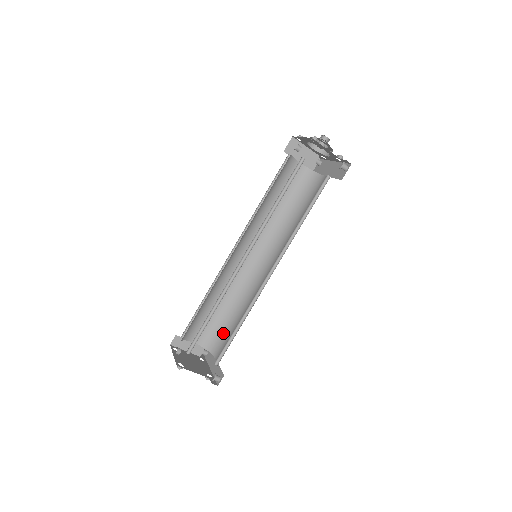
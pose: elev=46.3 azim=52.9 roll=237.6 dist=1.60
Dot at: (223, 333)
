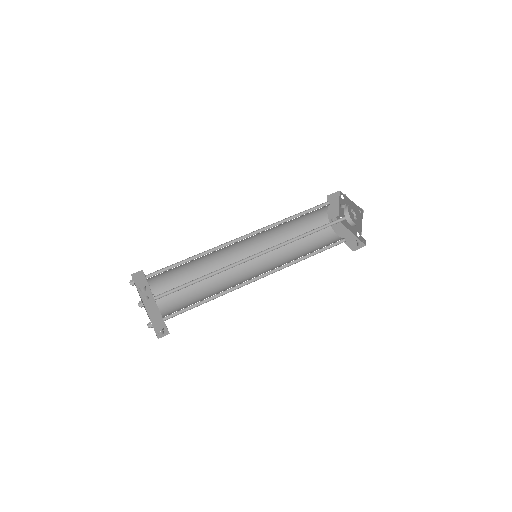
Dot at: (179, 294)
